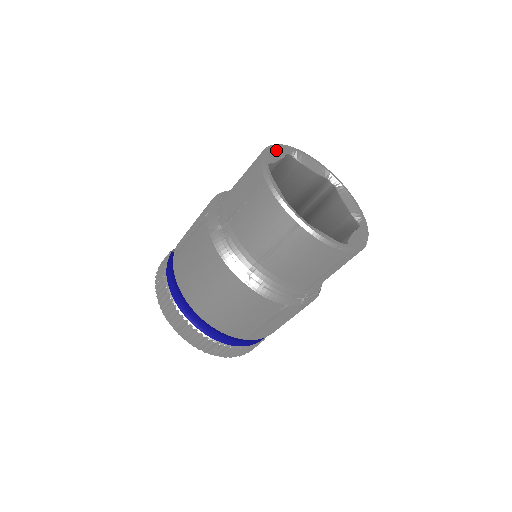
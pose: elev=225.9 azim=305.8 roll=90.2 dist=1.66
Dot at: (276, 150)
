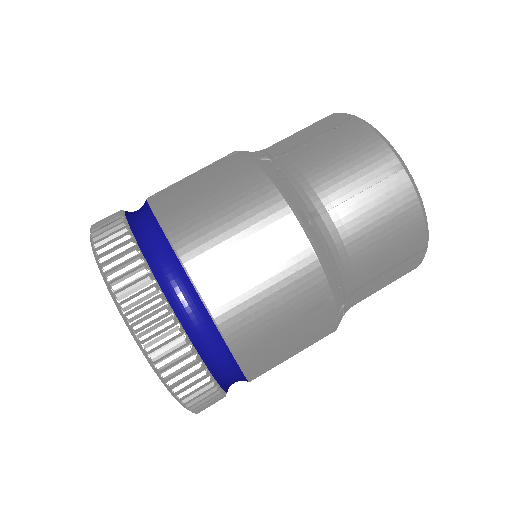
Dot at: occluded
